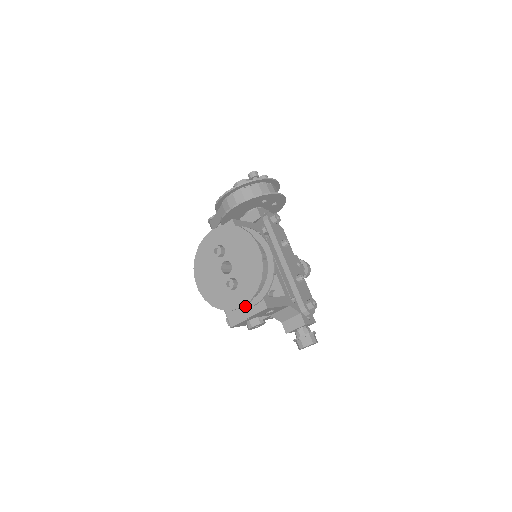
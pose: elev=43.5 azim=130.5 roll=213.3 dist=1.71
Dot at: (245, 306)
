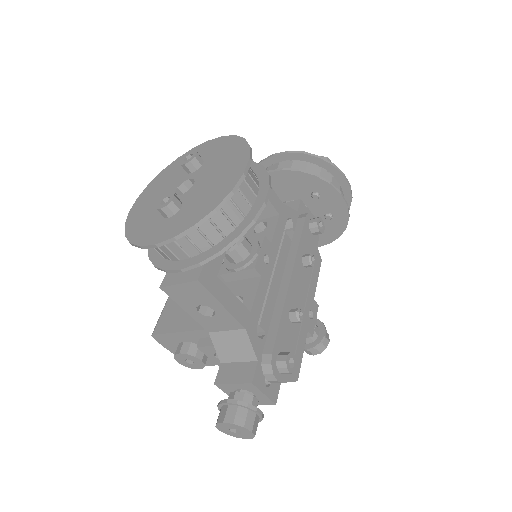
Dot at: (171, 266)
